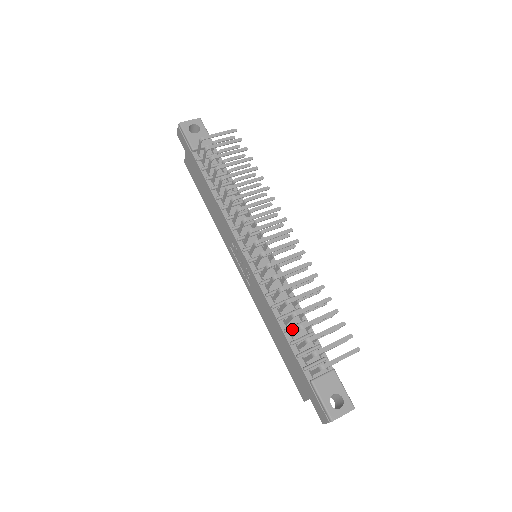
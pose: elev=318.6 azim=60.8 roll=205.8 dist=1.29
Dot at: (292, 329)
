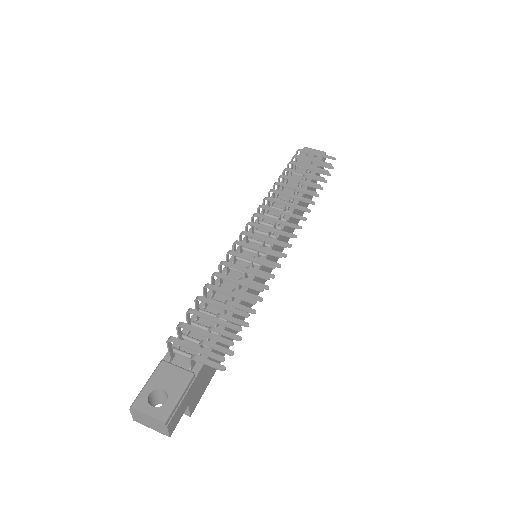
Dot at: occluded
